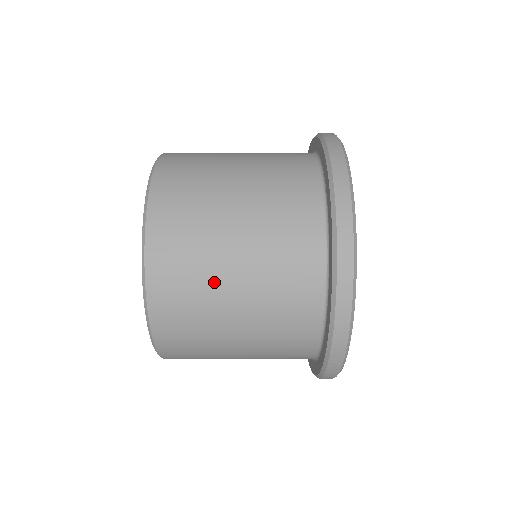
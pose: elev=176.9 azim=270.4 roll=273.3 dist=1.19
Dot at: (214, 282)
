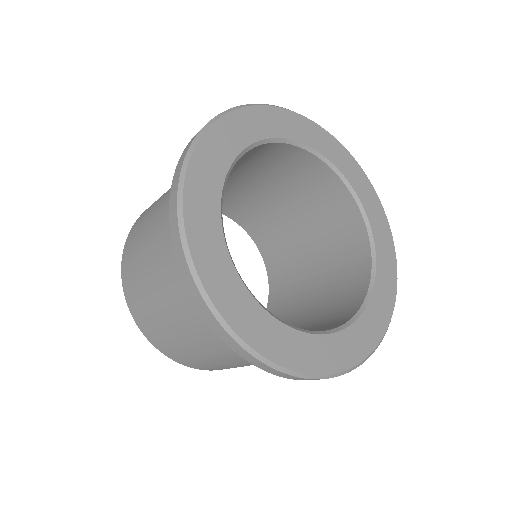
Dot at: (148, 222)
